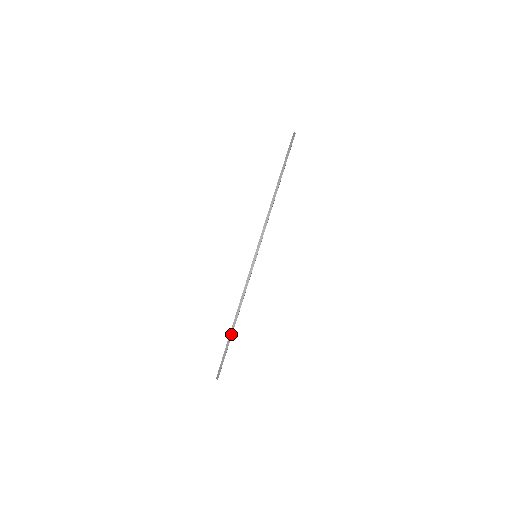
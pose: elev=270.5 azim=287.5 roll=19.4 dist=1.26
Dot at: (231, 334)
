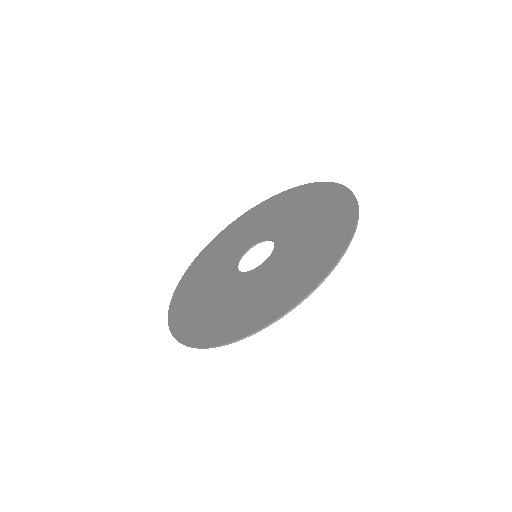
Dot at: (188, 346)
